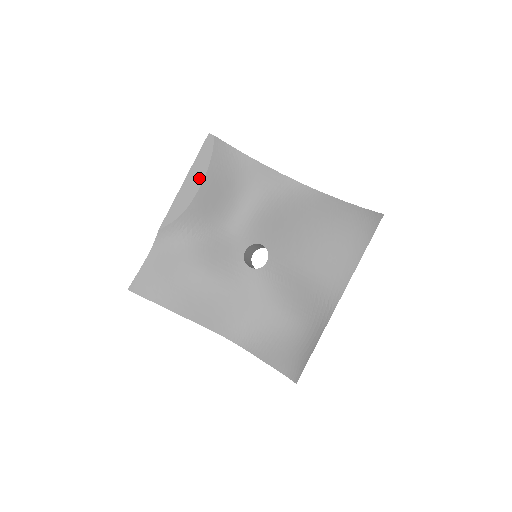
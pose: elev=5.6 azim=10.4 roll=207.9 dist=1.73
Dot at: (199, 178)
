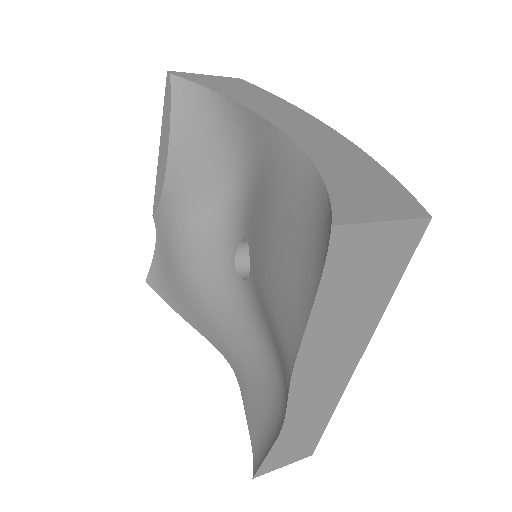
Dot at: (166, 144)
